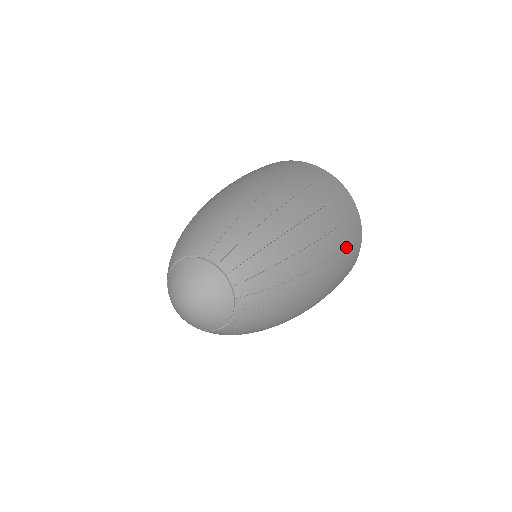
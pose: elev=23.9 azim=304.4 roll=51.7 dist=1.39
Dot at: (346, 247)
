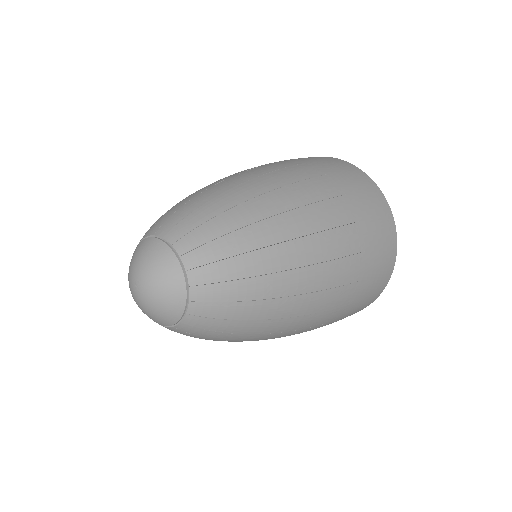
Dot at: (351, 303)
